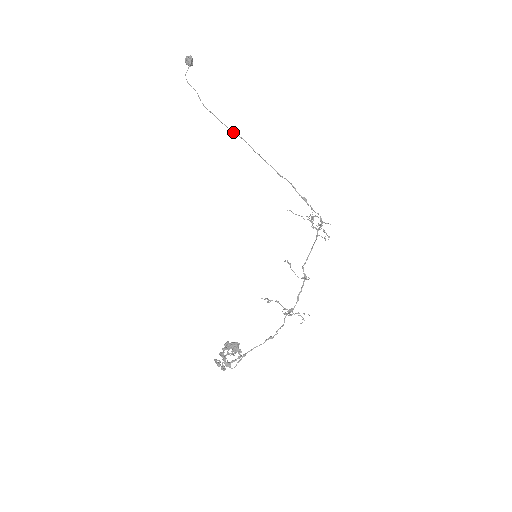
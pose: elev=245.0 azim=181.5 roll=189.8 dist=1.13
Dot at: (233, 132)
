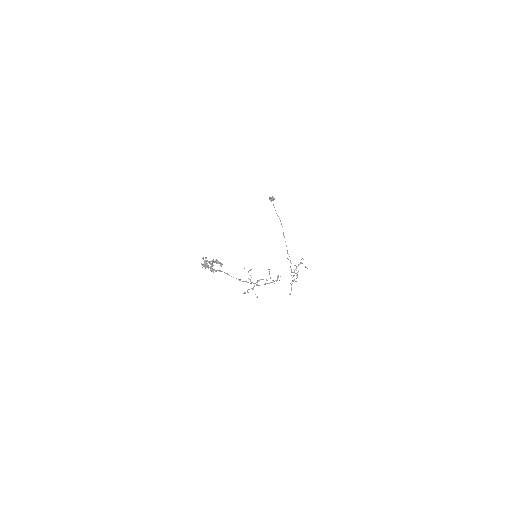
Dot at: (280, 221)
